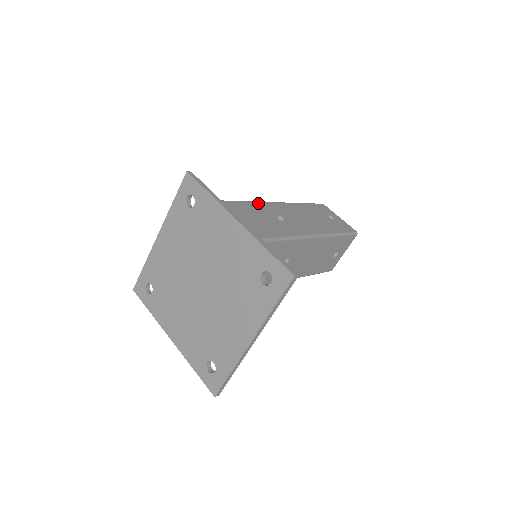
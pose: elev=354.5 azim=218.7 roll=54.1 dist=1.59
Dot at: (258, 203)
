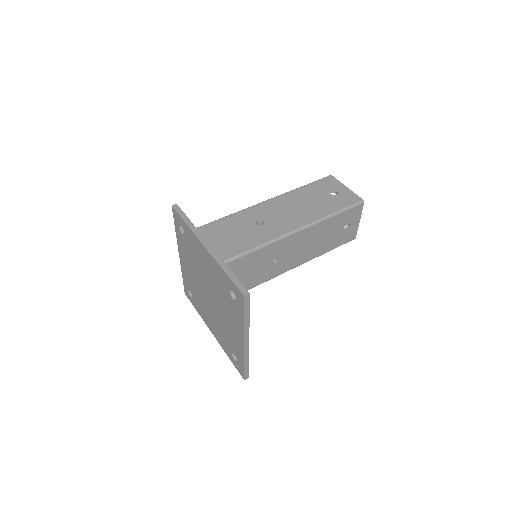
Dot at: (239, 213)
